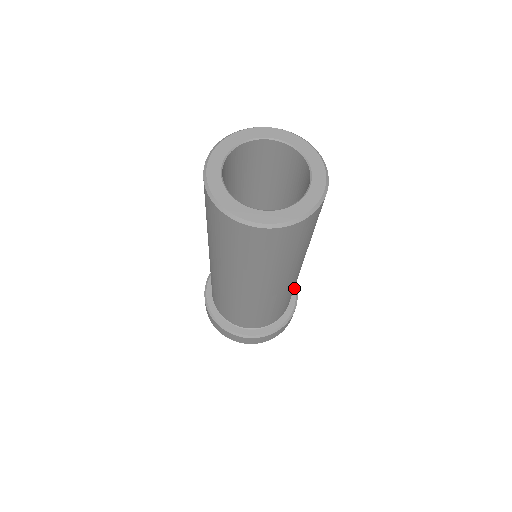
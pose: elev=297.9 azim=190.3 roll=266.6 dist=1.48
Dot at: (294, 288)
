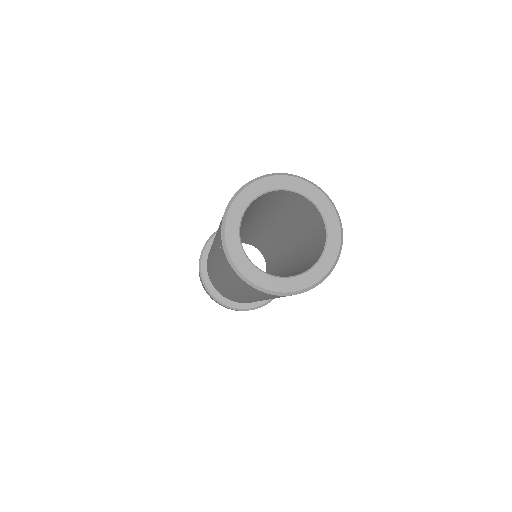
Dot at: occluded
